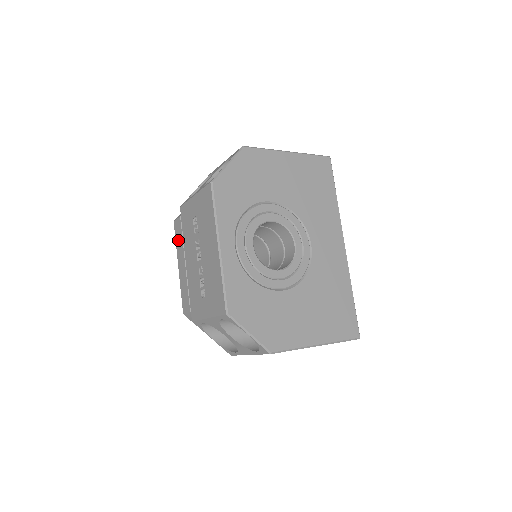
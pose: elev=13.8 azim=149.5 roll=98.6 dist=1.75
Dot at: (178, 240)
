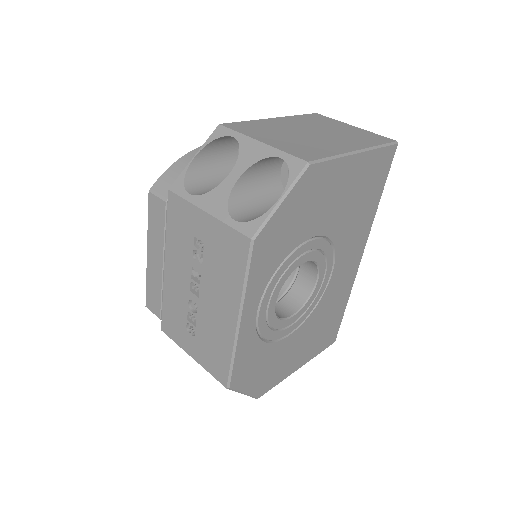
Dot at: (154, 225)
